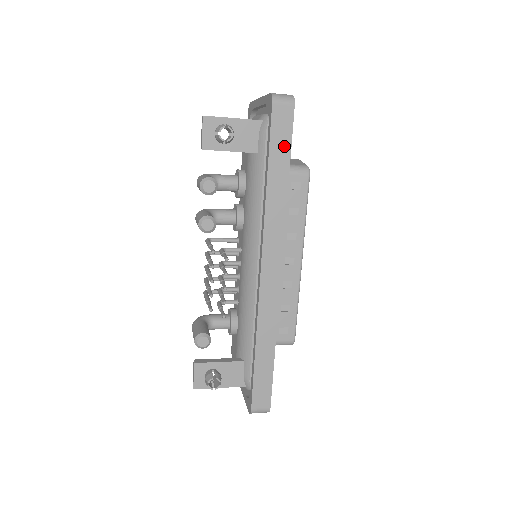
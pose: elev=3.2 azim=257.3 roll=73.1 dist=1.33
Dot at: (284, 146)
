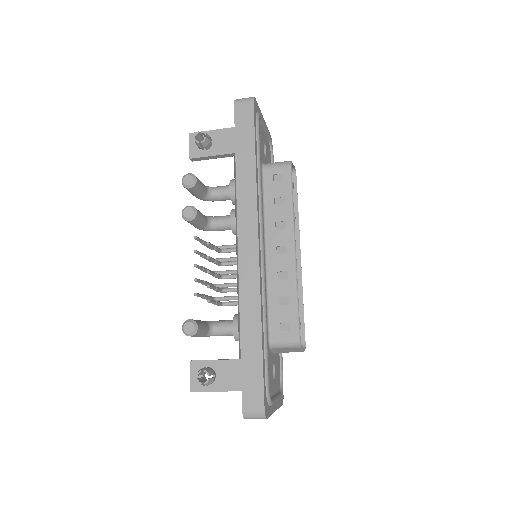
Dot at: (248, 135)
